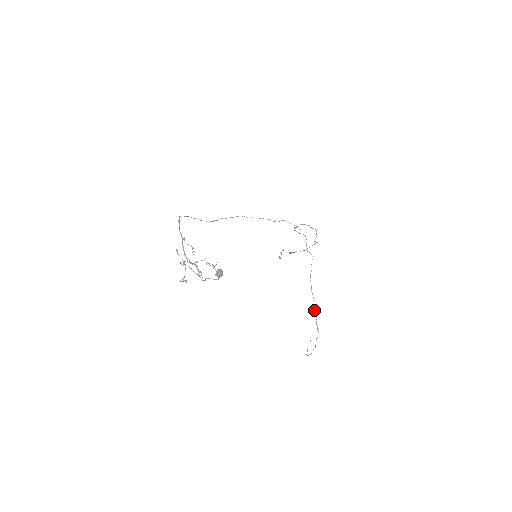
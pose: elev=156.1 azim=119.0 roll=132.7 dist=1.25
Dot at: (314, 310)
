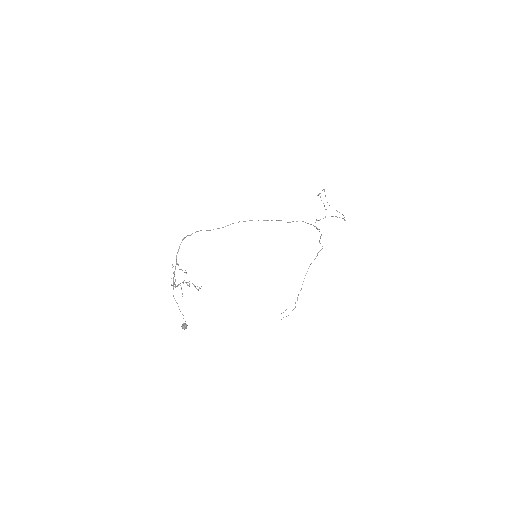
Dot at: (298, 294)
